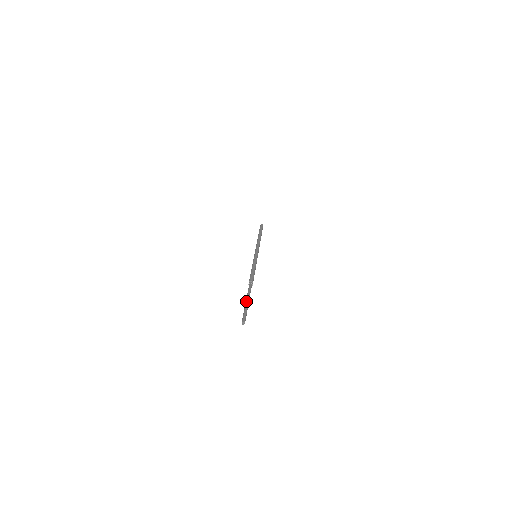
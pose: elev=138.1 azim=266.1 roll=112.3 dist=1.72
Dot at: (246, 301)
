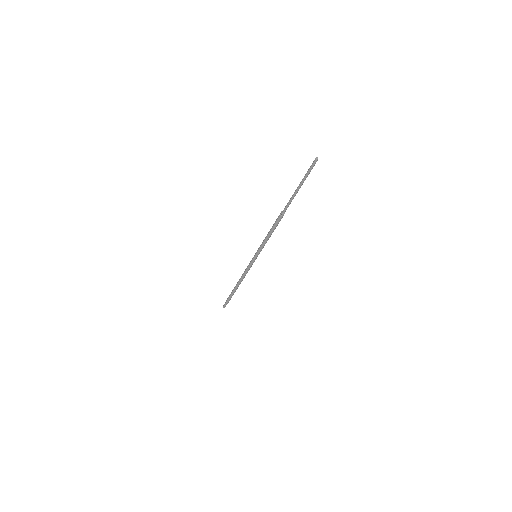
Dot at: occluded
